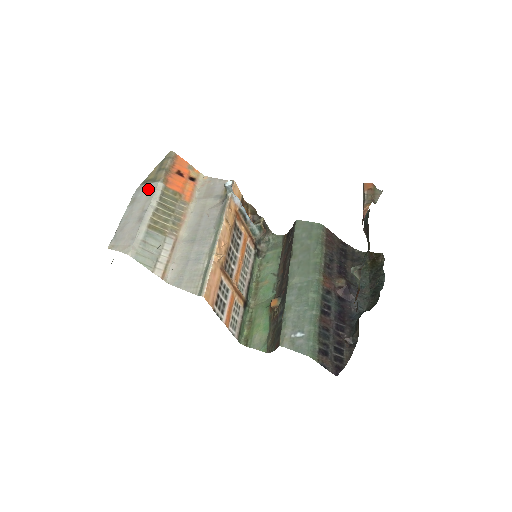
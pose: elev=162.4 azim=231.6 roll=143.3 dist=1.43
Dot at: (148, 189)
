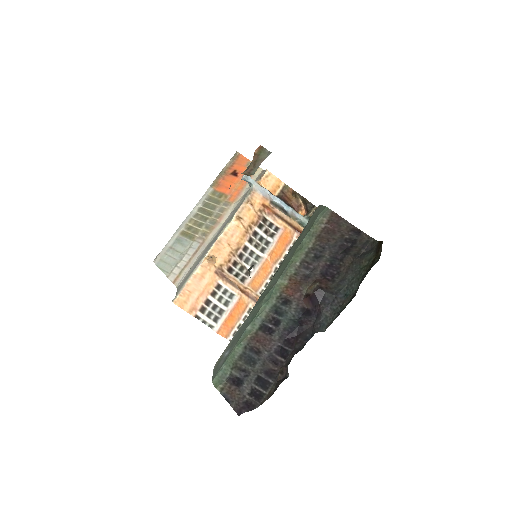
Dot at: occluded
